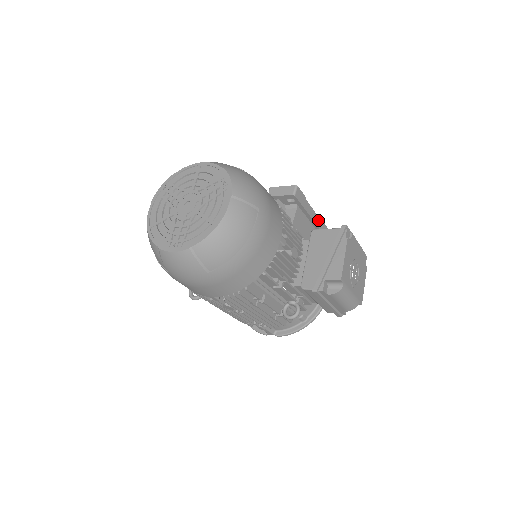
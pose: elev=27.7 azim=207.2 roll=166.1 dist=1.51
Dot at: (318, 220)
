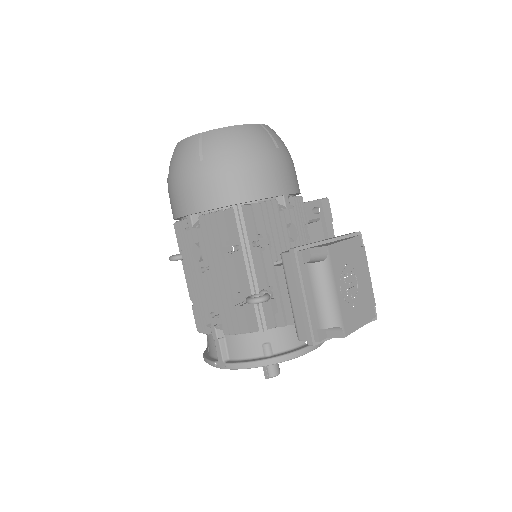
Dot at: occluded
